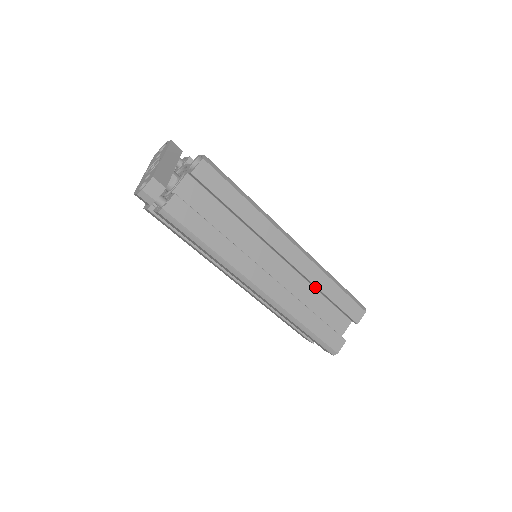
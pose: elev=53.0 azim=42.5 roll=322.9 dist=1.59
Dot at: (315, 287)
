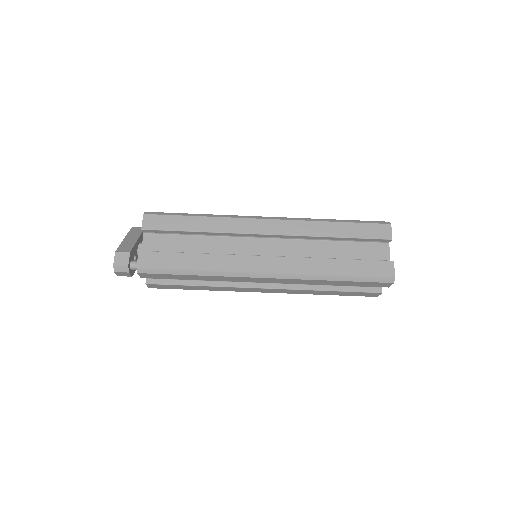
Dot at: (319, 238)
